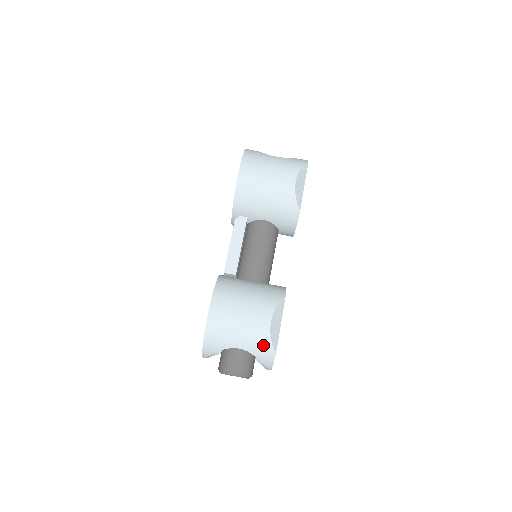
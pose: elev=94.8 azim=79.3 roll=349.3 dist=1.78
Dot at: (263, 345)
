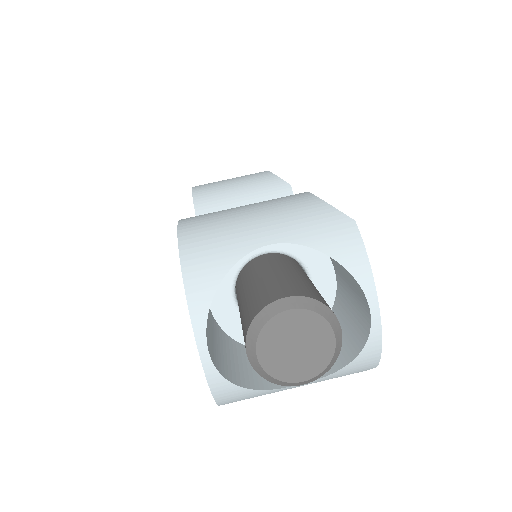
Dot at: (317, 216)
